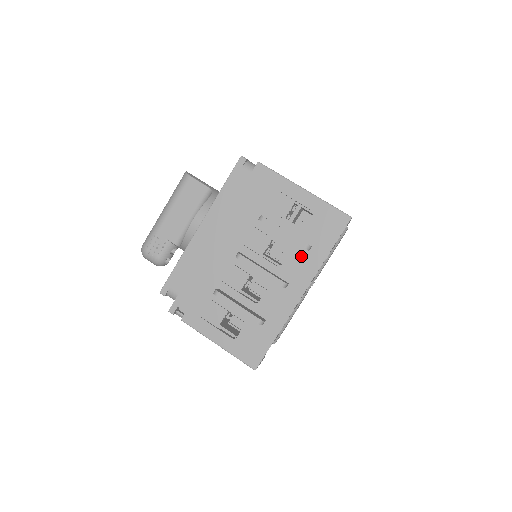
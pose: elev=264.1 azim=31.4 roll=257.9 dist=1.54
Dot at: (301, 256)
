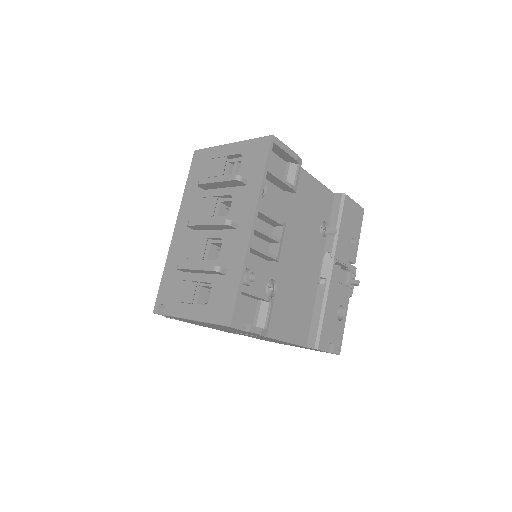
Dot at: (242, 194)
